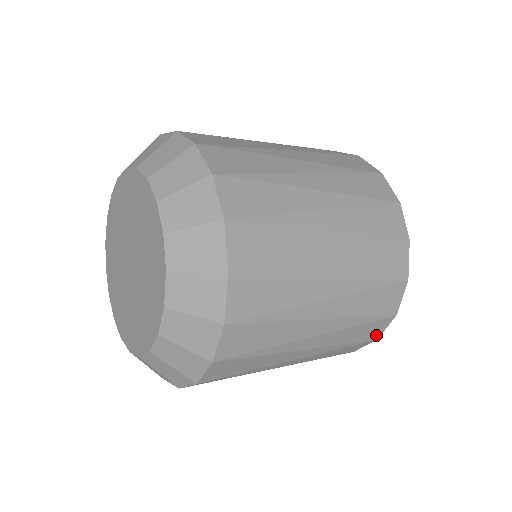
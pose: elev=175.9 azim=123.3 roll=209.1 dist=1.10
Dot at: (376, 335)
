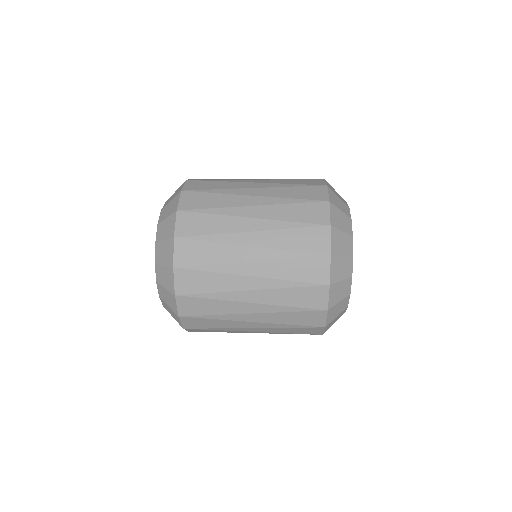
Dot at: (320, 323)
